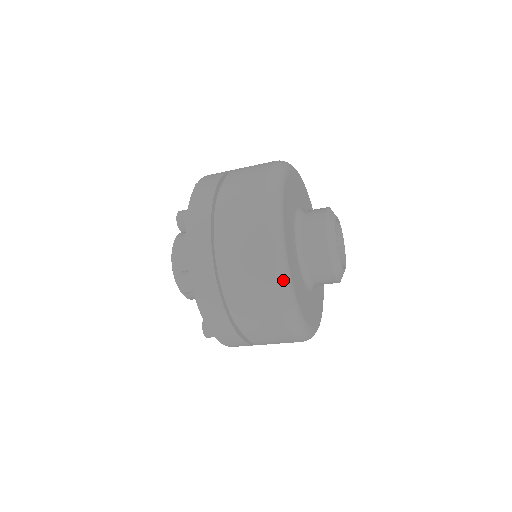
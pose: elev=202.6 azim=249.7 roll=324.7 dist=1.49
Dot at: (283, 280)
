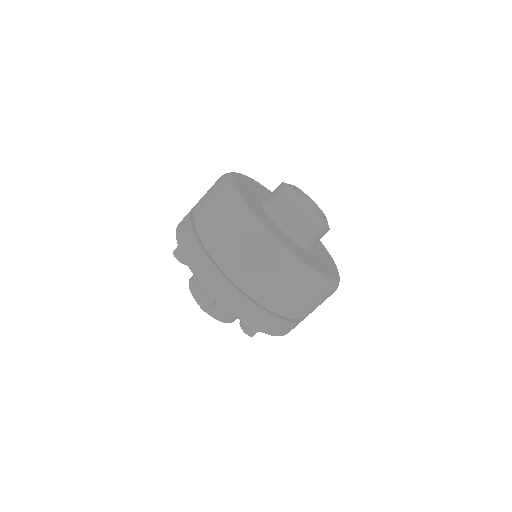
Dot at: occluded
